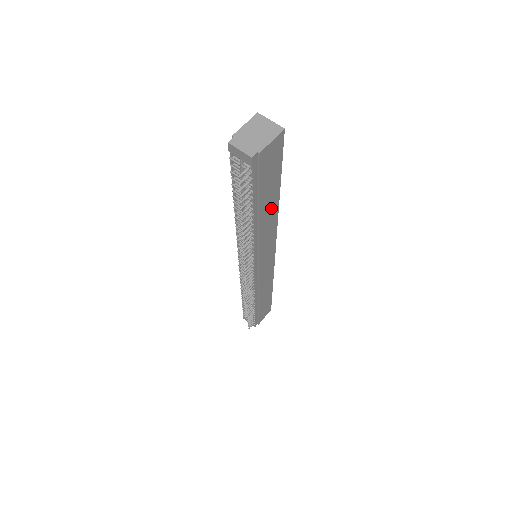
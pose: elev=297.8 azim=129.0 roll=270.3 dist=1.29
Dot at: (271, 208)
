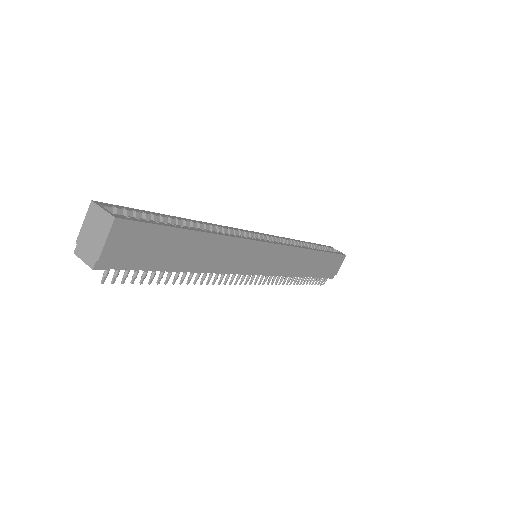
Dot at: (204, 247)
